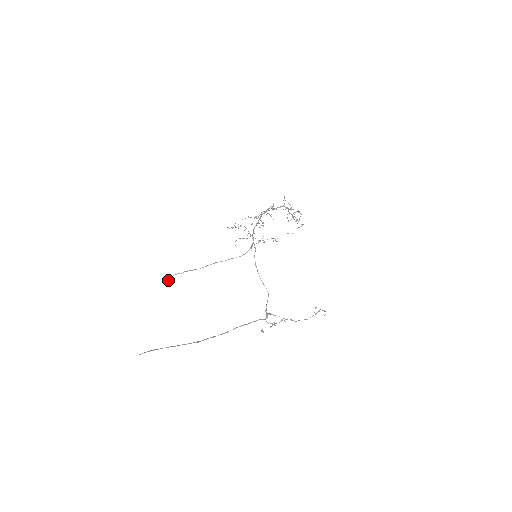
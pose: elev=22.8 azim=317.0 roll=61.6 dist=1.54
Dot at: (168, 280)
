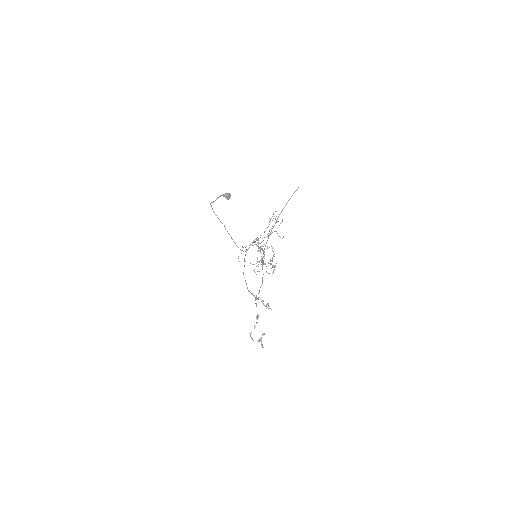
Dot at: (229, 197)
